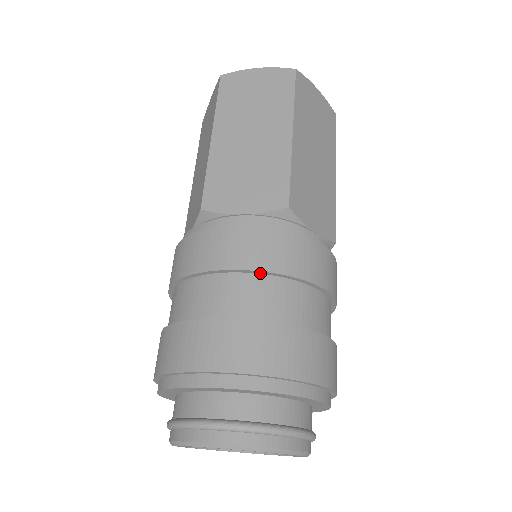
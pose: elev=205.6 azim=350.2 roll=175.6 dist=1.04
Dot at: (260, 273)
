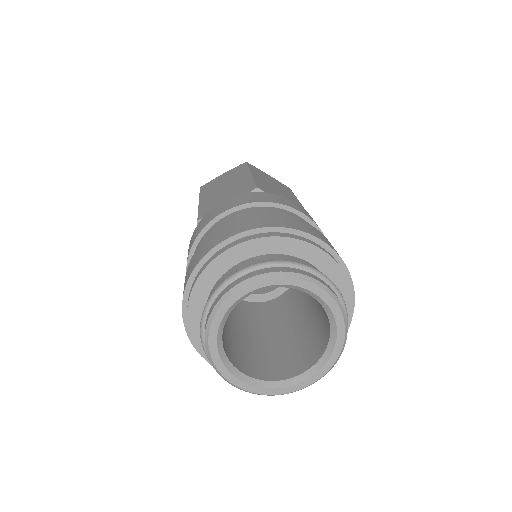
Dot at: occluded
